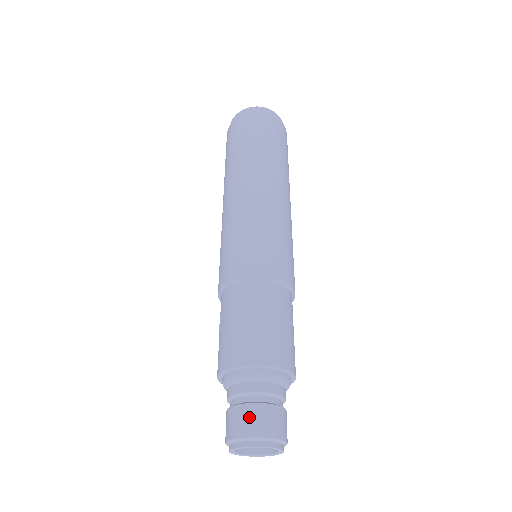
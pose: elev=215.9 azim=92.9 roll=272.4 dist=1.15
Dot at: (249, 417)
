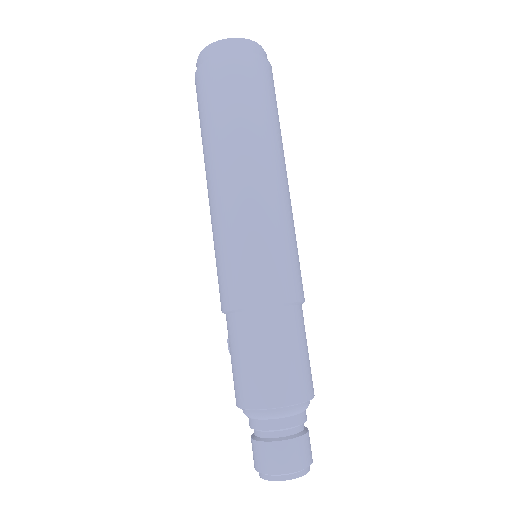
Dot at: (268, 455)
